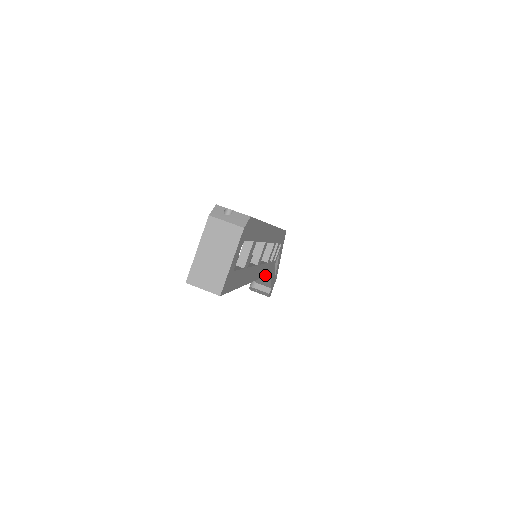
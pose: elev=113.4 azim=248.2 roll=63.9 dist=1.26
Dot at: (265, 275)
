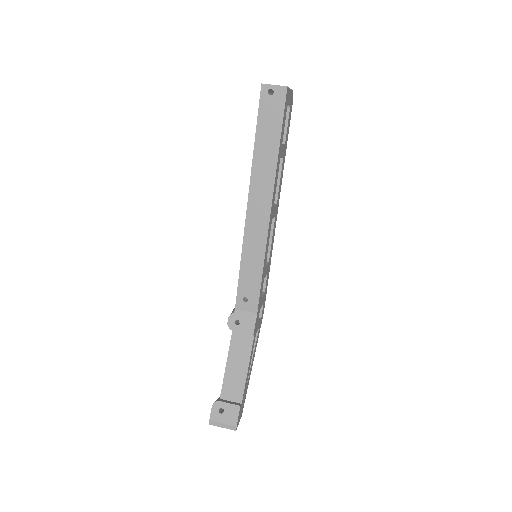
Dot at: (260, 291)
